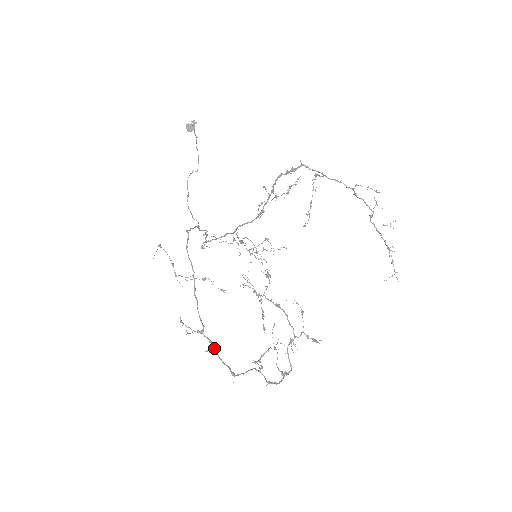
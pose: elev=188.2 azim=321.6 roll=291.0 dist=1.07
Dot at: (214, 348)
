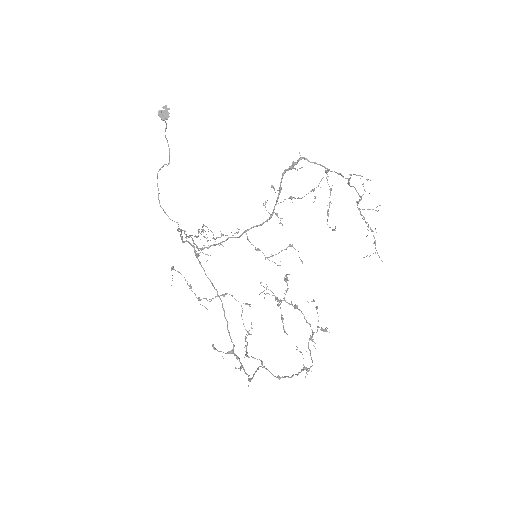
Dot at: (241, 363)
